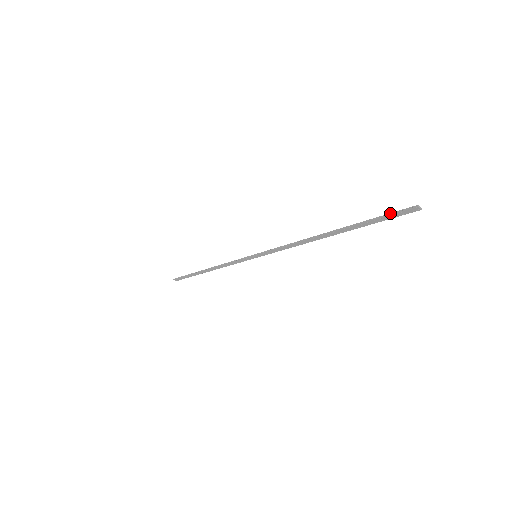
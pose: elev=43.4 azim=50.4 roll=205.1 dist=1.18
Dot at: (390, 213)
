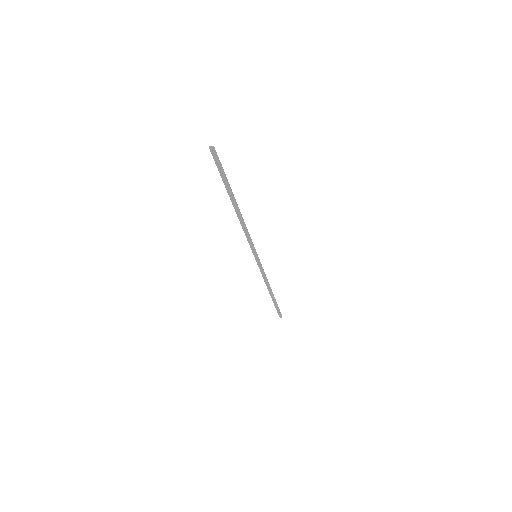
Dot at: (215, 163)
